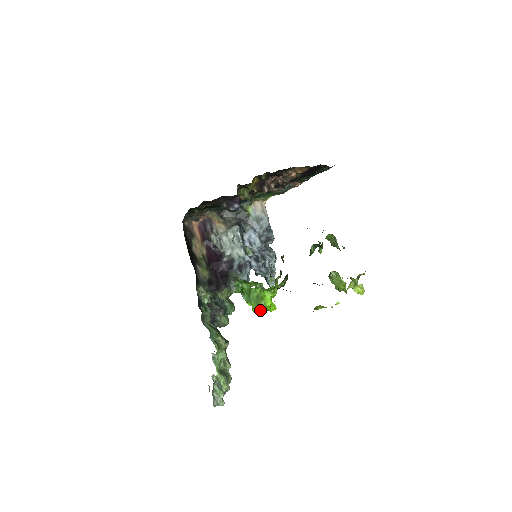
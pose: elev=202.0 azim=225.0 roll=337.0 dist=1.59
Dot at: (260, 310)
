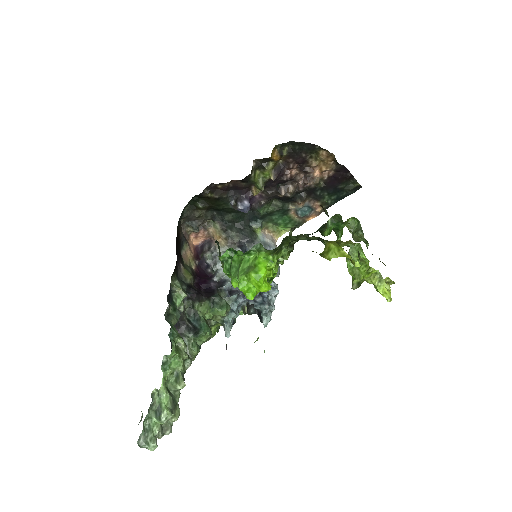
Dot at: (248, 289)
